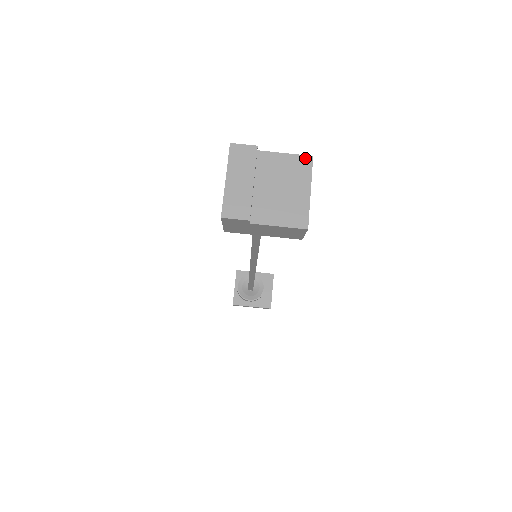
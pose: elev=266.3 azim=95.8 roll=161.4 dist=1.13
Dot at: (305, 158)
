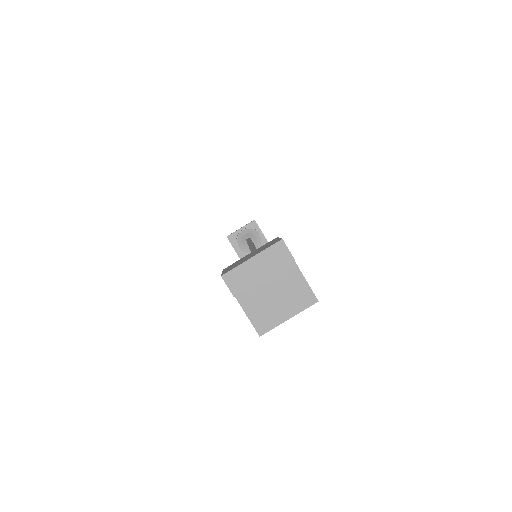
Dot at: (313, 297)
